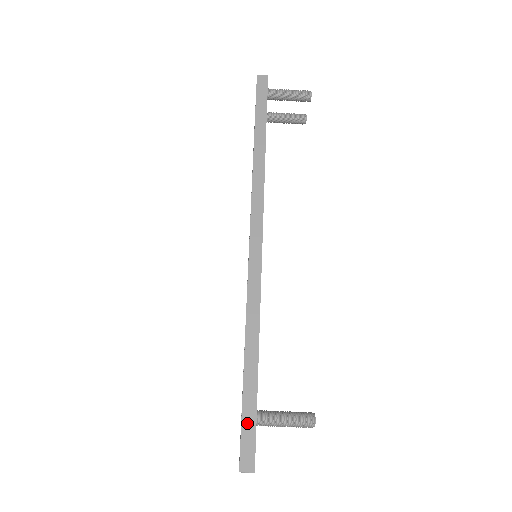
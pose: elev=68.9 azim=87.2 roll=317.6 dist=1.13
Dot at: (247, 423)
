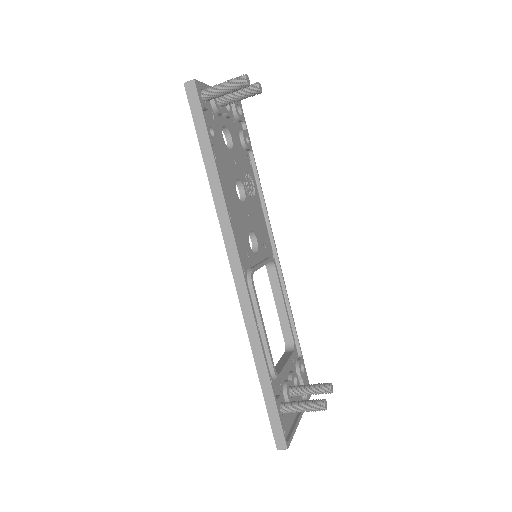
Dot at: (273, 419)
